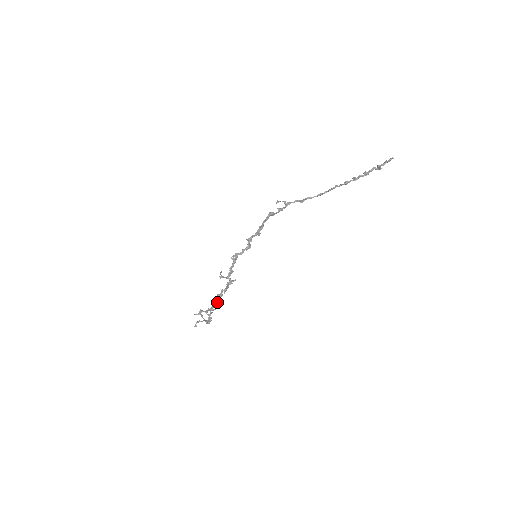
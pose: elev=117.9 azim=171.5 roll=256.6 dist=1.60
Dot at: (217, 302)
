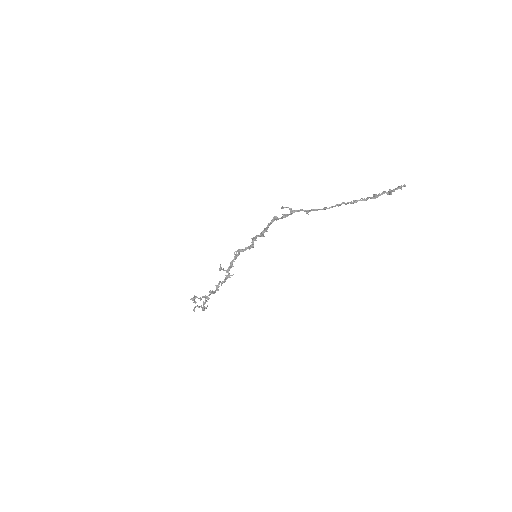
Dot at: (213, 292)
